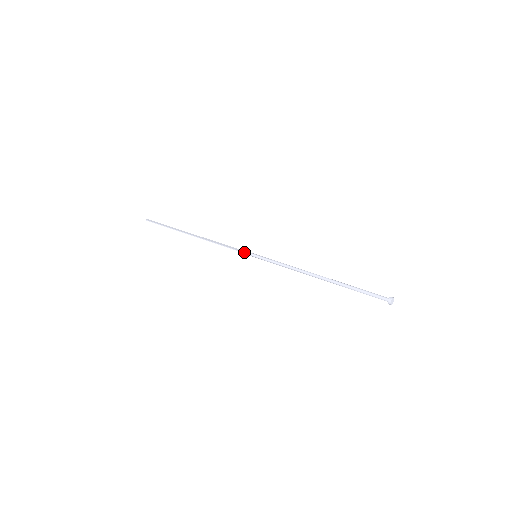
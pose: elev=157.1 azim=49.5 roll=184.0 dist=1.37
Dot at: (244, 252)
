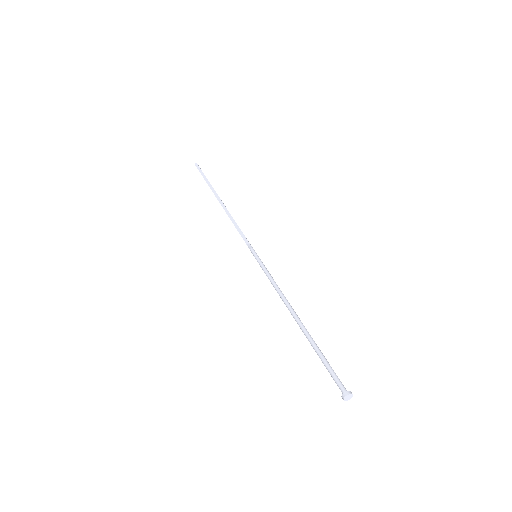
Dot at: (248, 246)
